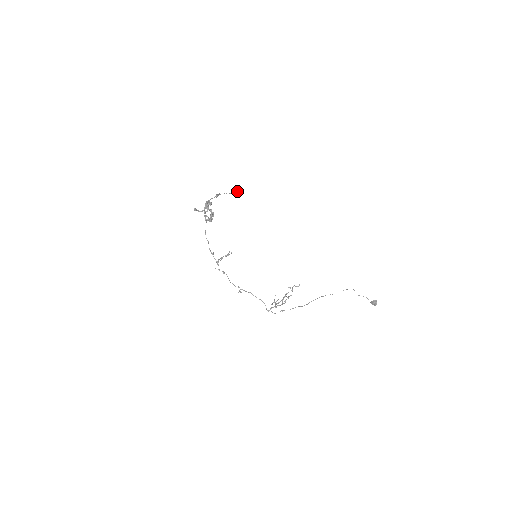
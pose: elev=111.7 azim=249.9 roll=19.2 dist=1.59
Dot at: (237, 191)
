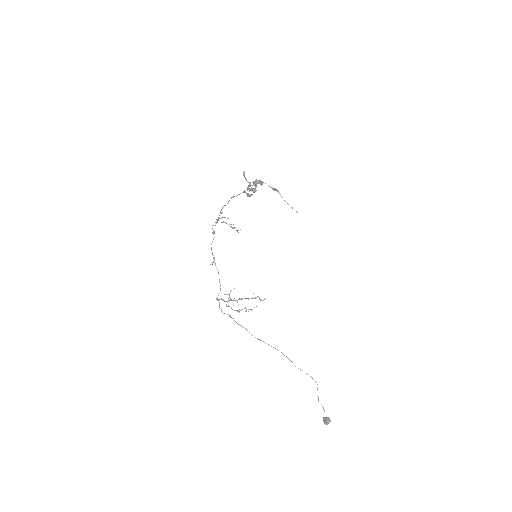
Dot at: (296, 211)
